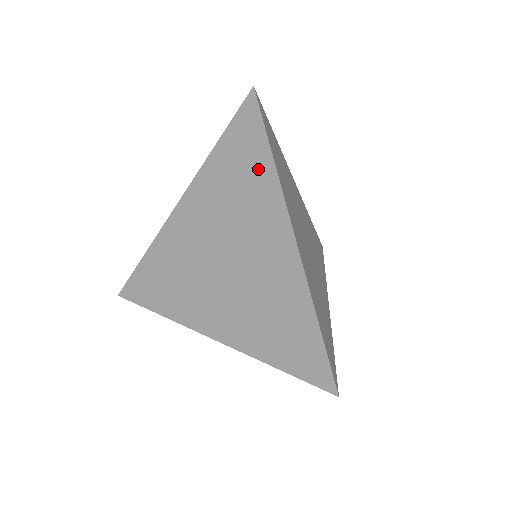
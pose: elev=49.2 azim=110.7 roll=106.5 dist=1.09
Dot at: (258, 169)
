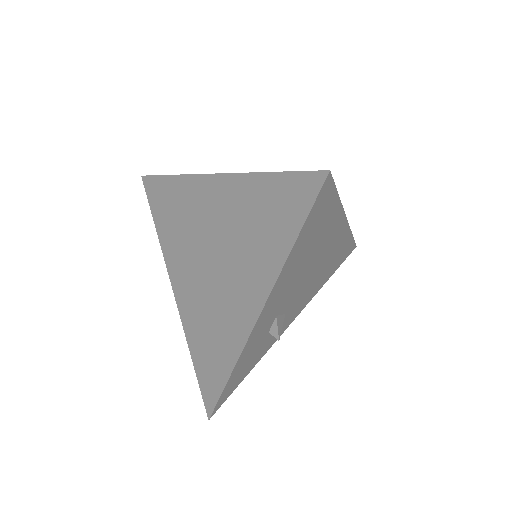
Dot at: (173, 192)
